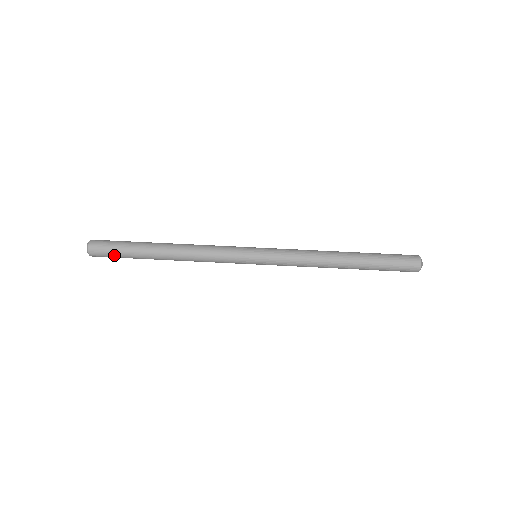
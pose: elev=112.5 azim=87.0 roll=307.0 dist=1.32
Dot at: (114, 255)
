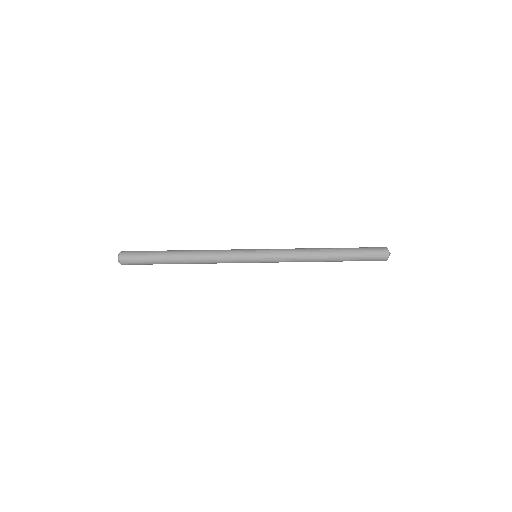
Dot at: (141, 263)
